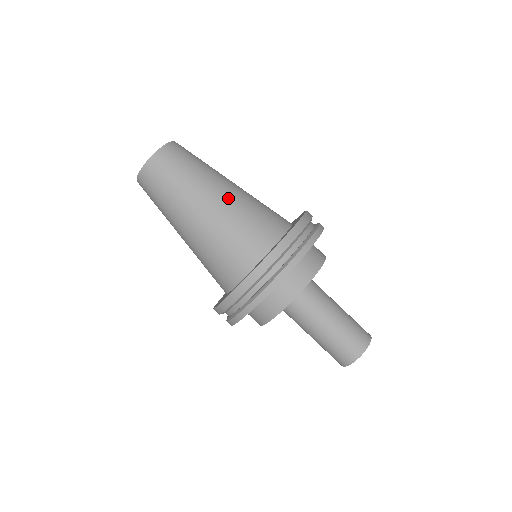
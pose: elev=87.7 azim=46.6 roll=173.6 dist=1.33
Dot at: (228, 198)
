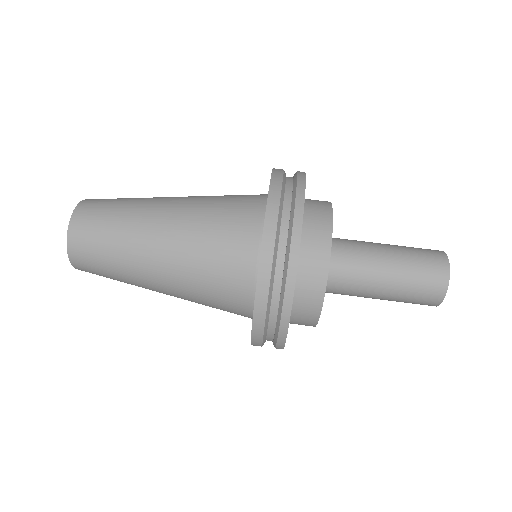
Dot at: (184, 200)
